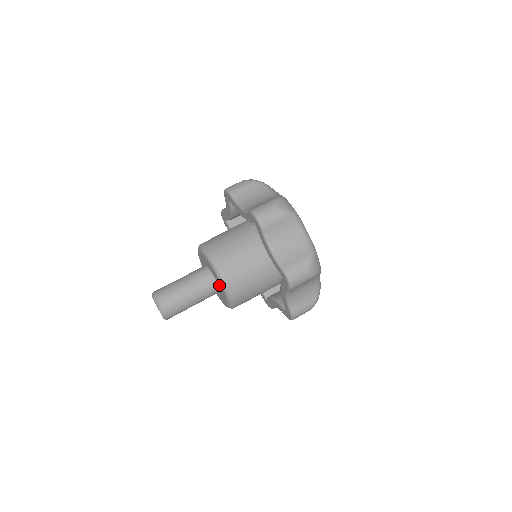
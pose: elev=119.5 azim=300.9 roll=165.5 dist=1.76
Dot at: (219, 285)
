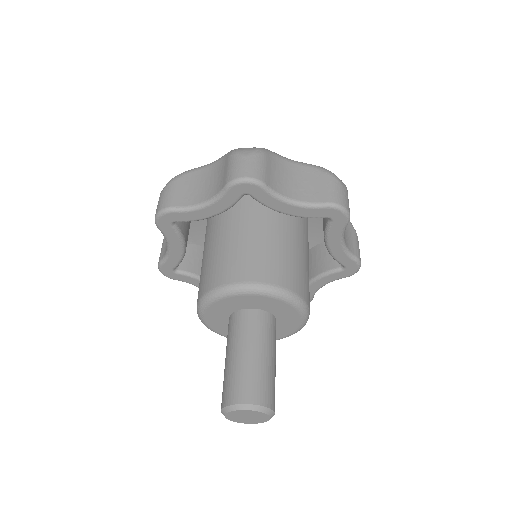
Dot at: (286, 323)
